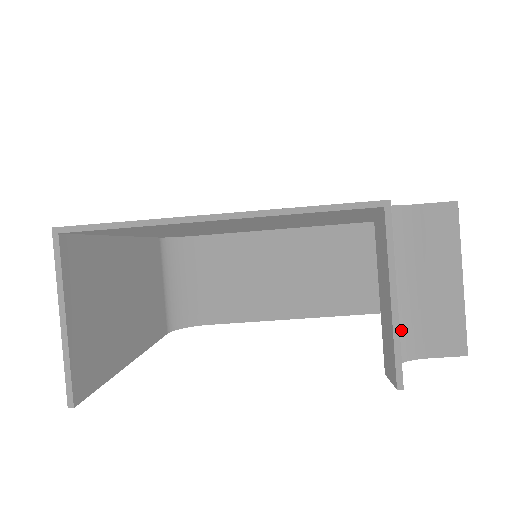
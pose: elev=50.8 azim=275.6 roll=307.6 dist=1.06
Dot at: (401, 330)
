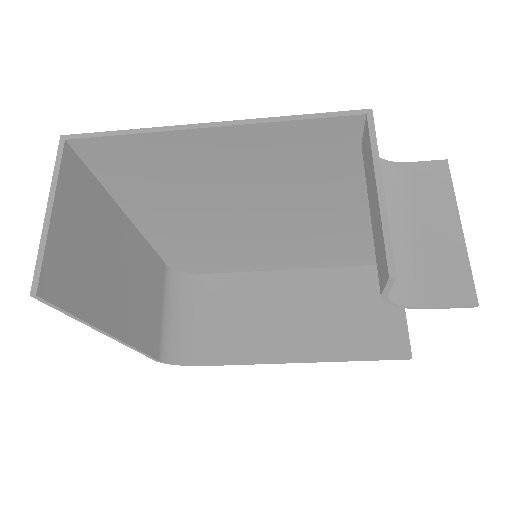
Dot at: (399, 272)
